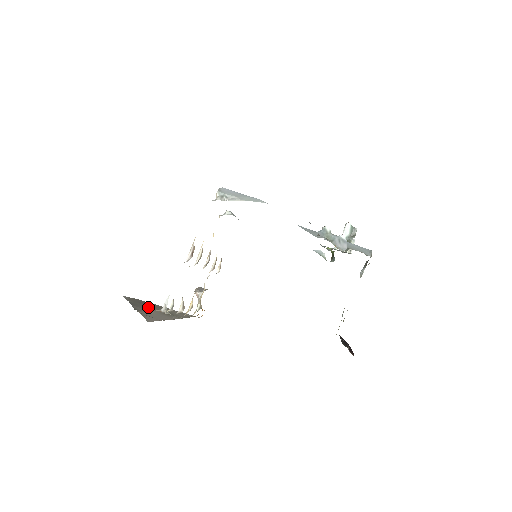
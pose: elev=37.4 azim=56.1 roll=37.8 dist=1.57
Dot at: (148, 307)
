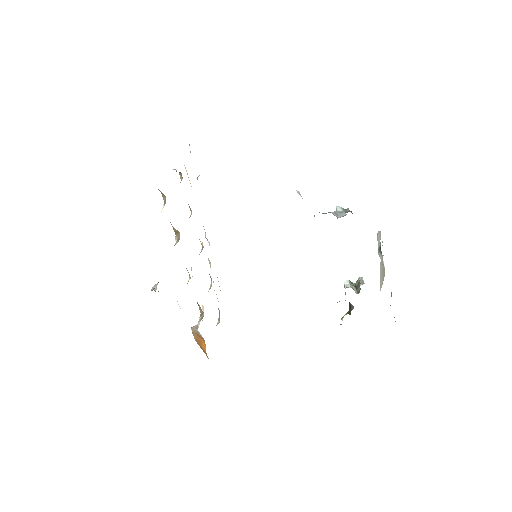
Dot at: occluded
